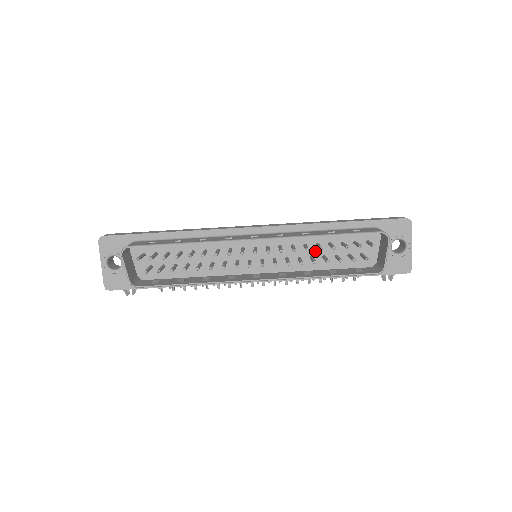
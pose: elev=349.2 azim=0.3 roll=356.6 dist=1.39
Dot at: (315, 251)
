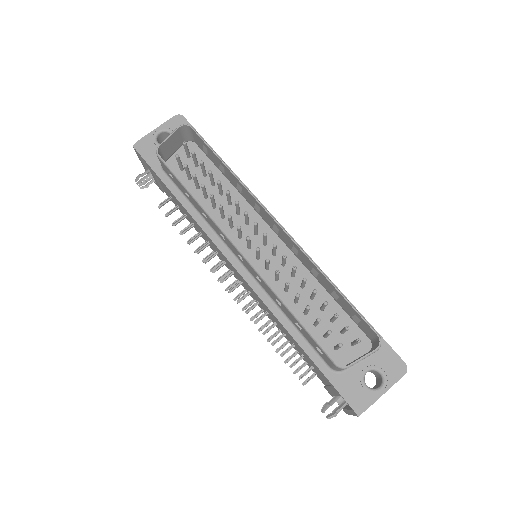
Dot at: (304, 300)
